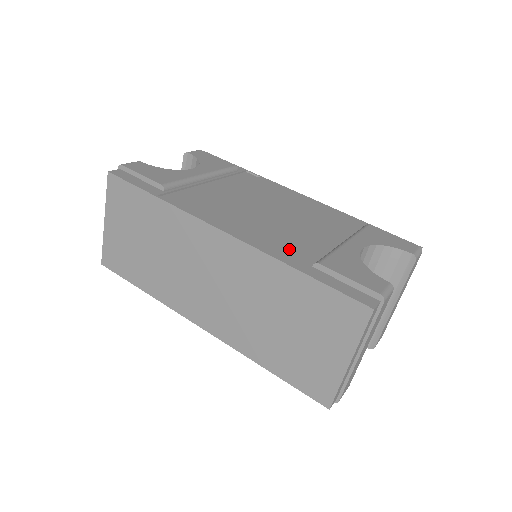
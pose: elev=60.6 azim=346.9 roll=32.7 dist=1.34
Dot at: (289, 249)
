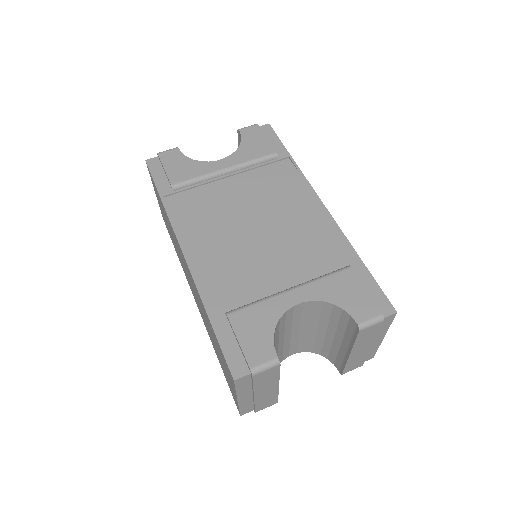
Dot at: (224, 286)
